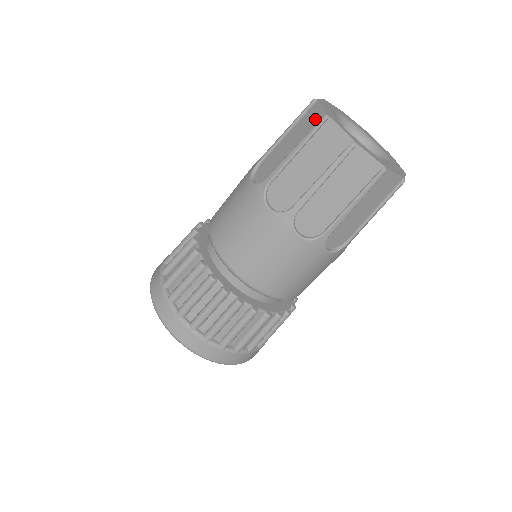
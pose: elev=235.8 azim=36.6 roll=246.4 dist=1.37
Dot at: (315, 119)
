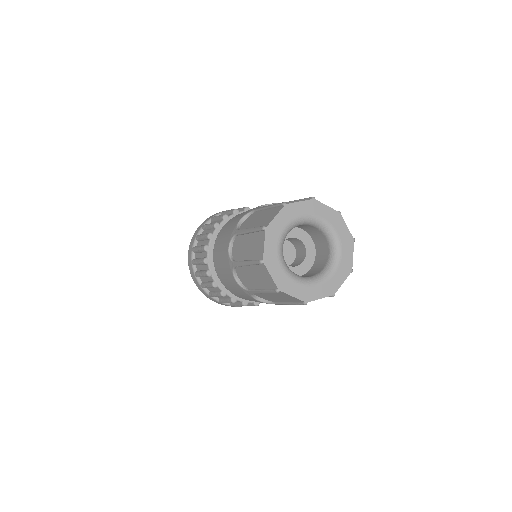
Dot at: (259, 251)
